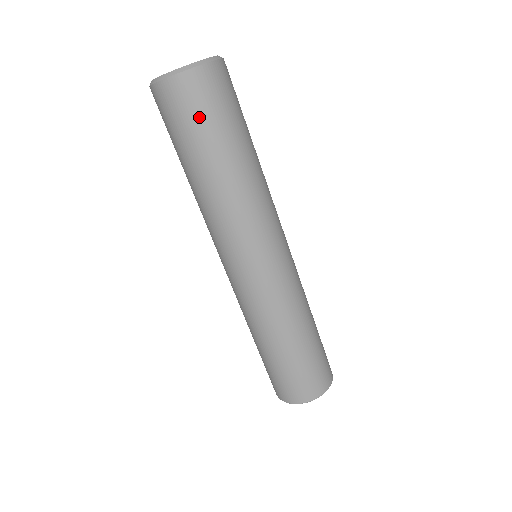
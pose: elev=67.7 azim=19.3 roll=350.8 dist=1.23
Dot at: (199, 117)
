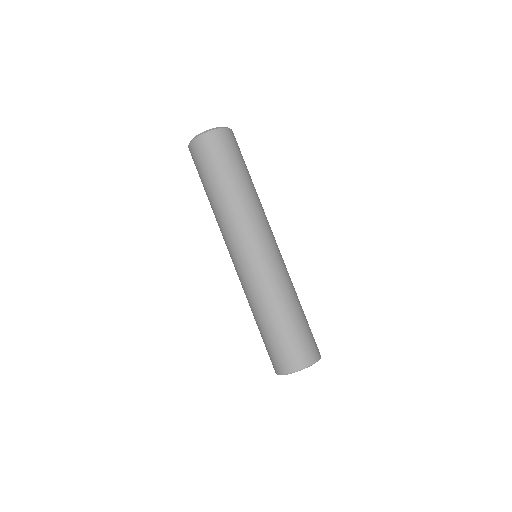
Dot at: (222, 154)
